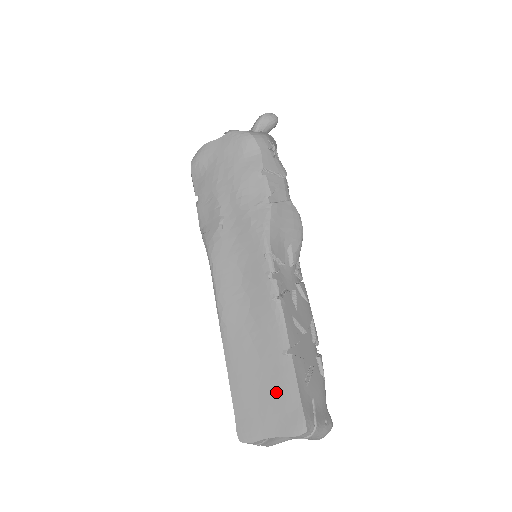
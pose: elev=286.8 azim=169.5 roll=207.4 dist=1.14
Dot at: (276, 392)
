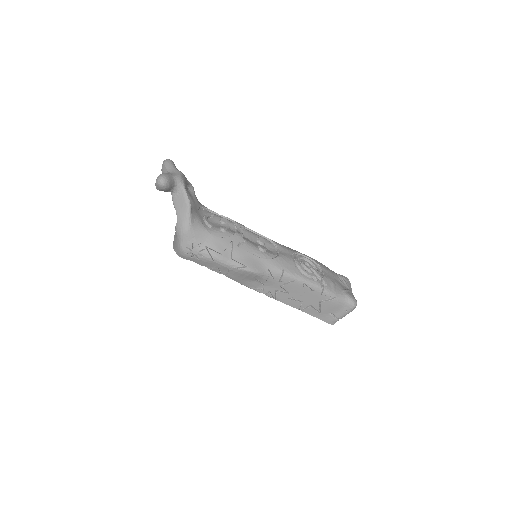
Dot at: occluded
